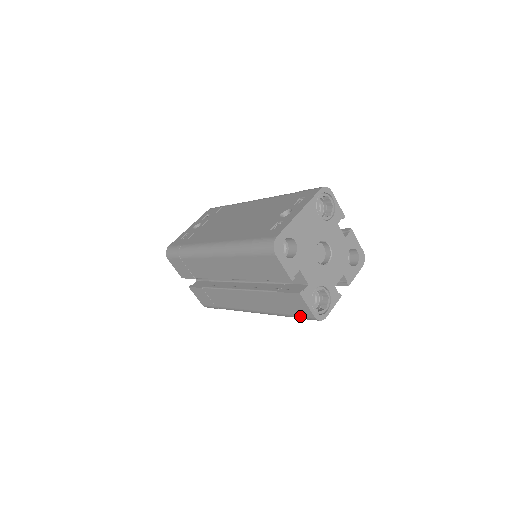
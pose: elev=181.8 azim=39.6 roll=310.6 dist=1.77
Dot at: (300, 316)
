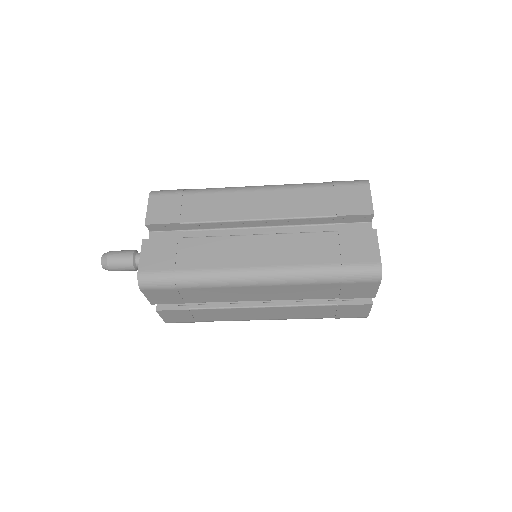
Dot at: (356, 264)
